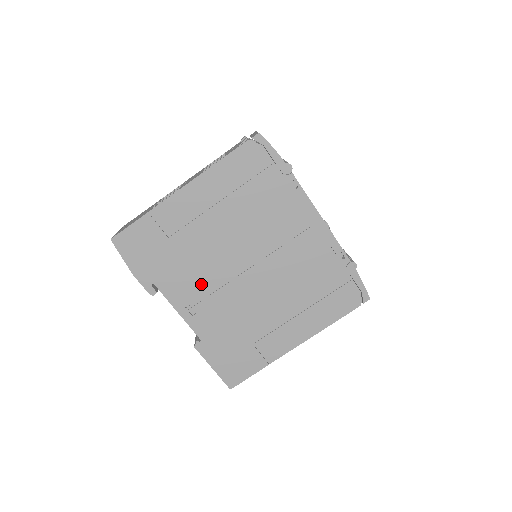
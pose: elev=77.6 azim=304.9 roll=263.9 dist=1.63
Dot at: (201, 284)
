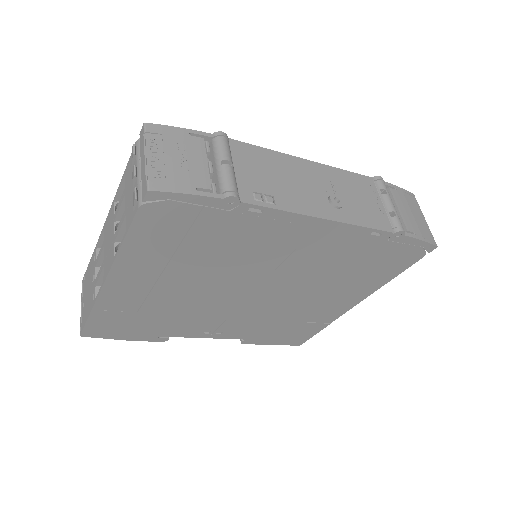
Dot at: (209, 318)
